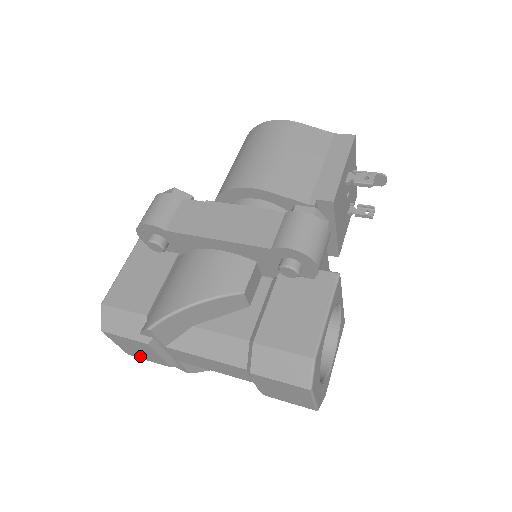
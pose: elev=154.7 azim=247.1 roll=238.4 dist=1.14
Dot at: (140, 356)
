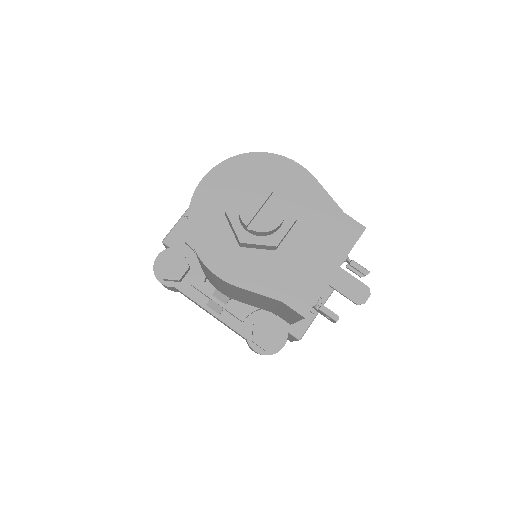
Dot at: occluded
